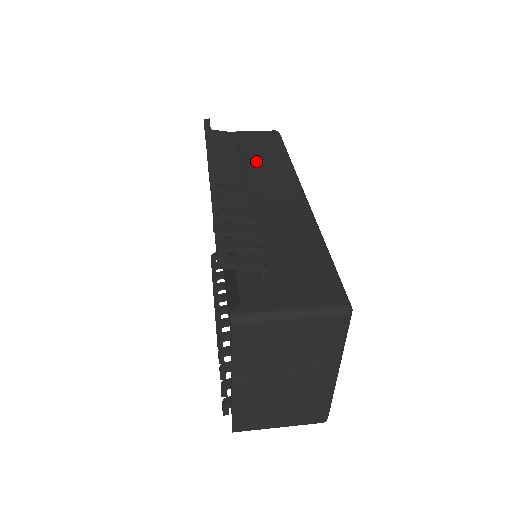
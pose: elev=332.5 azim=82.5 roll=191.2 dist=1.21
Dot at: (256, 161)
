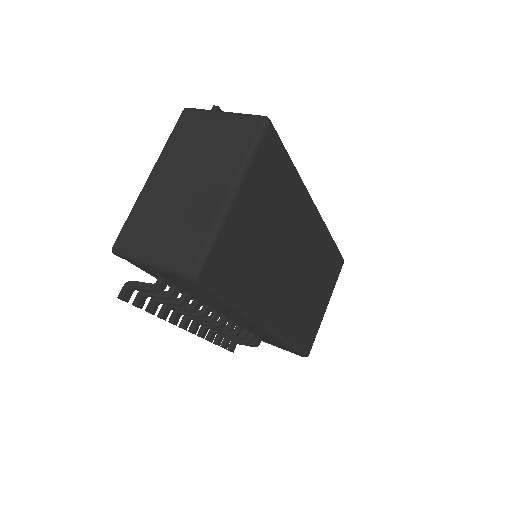
Dot at: occluded
